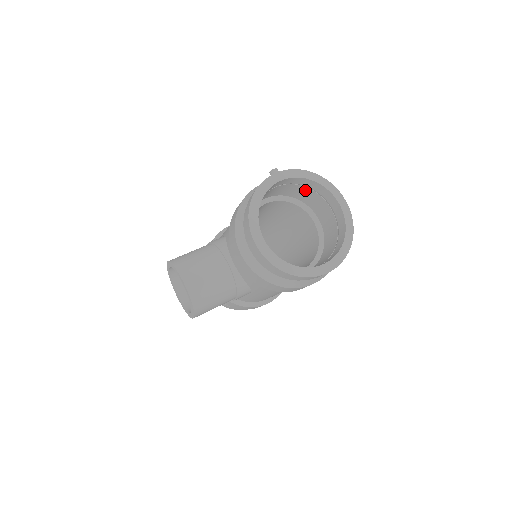
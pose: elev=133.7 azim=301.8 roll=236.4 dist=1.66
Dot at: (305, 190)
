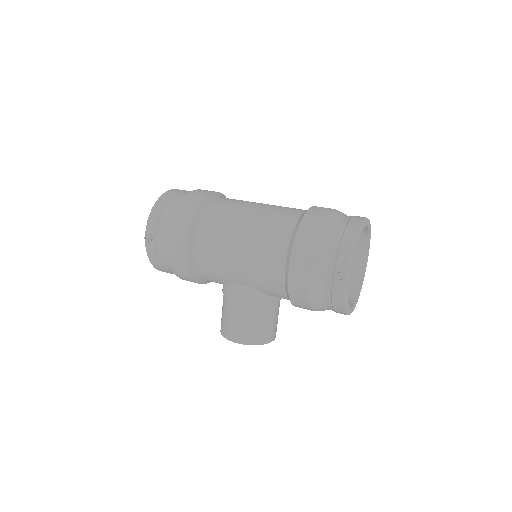
Dot at: occluded
